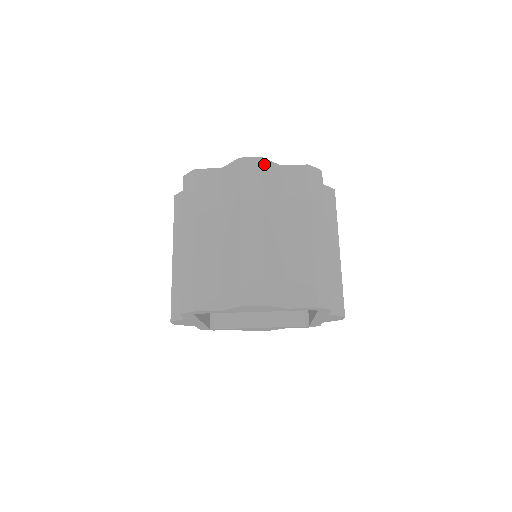
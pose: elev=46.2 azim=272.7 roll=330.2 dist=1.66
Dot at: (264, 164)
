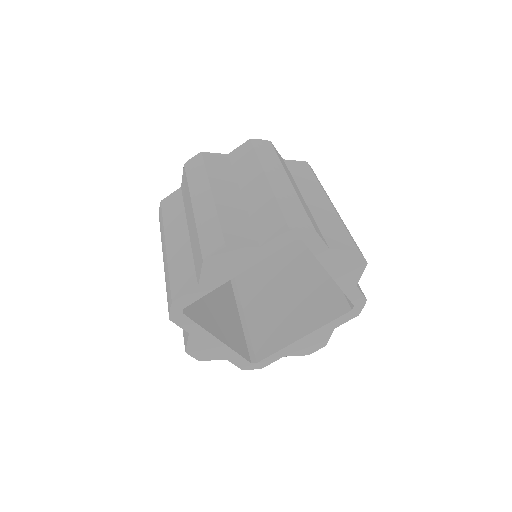
Dot at: (205, 155)
